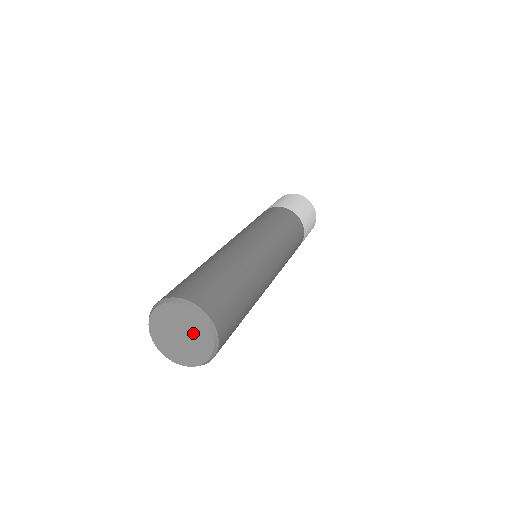
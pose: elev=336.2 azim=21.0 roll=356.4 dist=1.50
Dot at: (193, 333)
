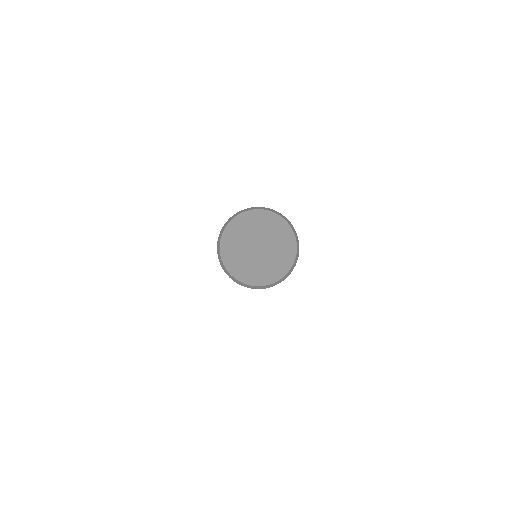
Dot at: (274, 241)
